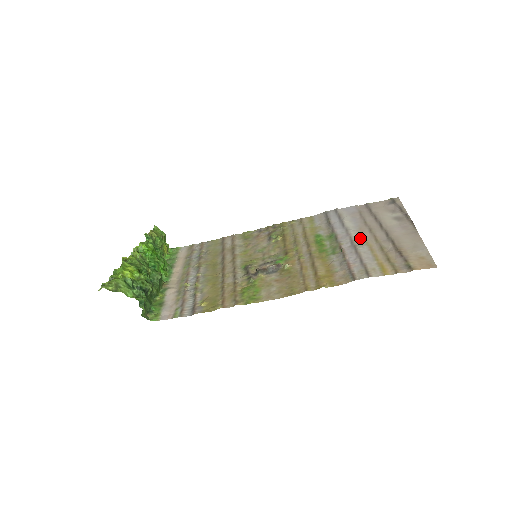
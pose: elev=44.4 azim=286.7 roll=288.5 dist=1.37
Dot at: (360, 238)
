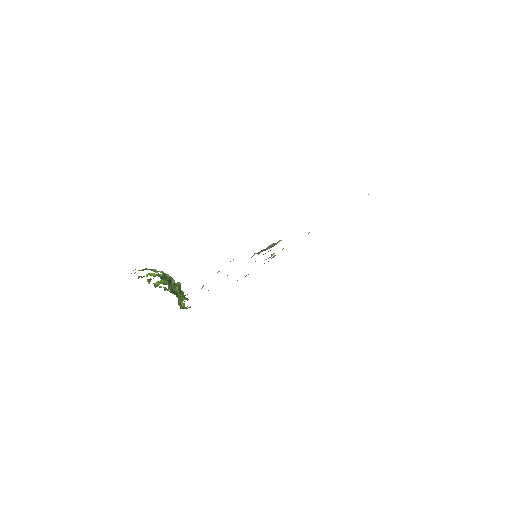
Dot at: occluded
